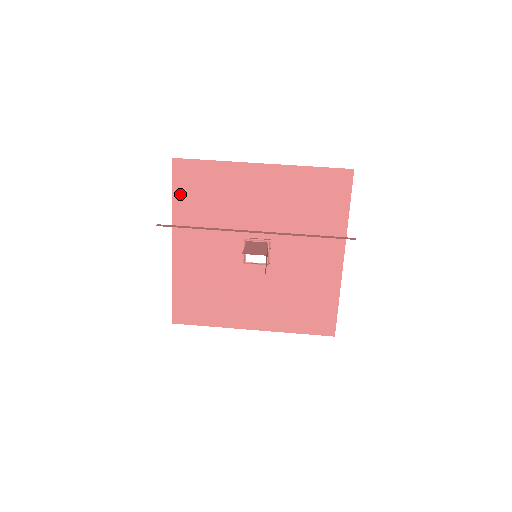
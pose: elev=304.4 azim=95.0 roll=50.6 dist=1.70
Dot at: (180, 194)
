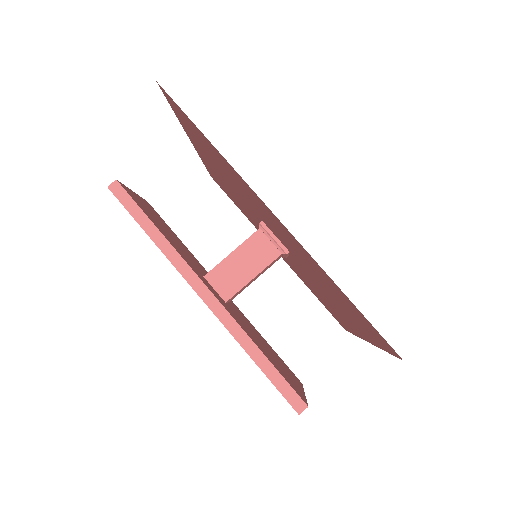
Dot at: (182, 120)
